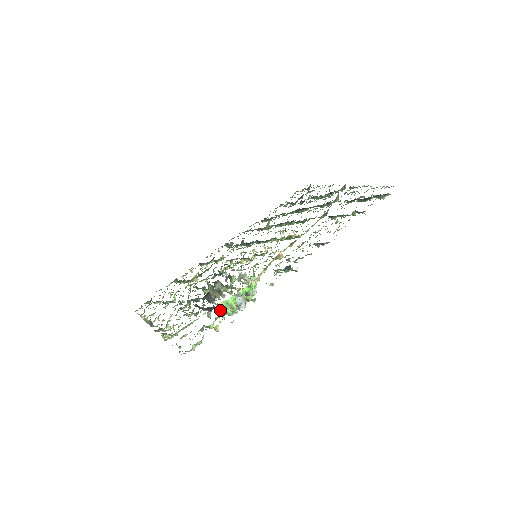
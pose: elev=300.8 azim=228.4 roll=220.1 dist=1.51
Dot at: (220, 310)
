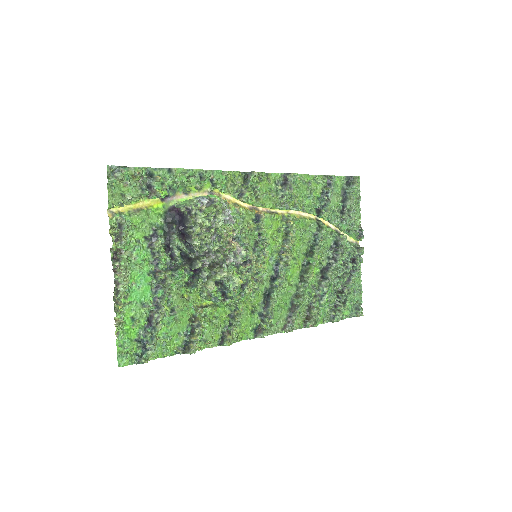
Dot at: (178, 206)
